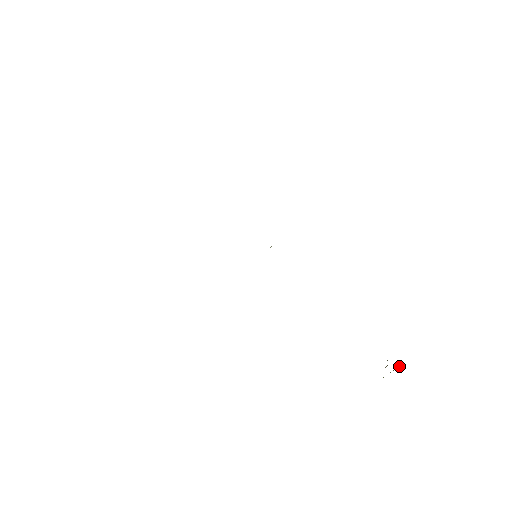
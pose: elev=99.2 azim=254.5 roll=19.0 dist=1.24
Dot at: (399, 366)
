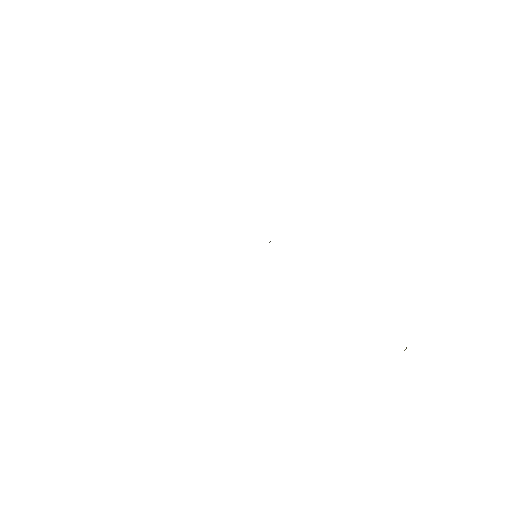
Dot at: occluded
